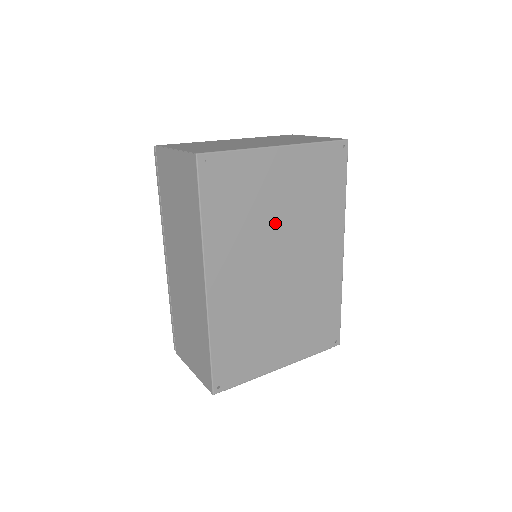
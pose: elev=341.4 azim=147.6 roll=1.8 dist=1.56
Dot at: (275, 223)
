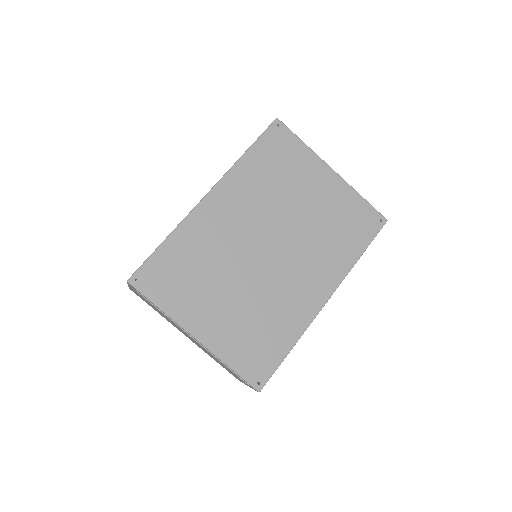
Dot at: (290, 212)
